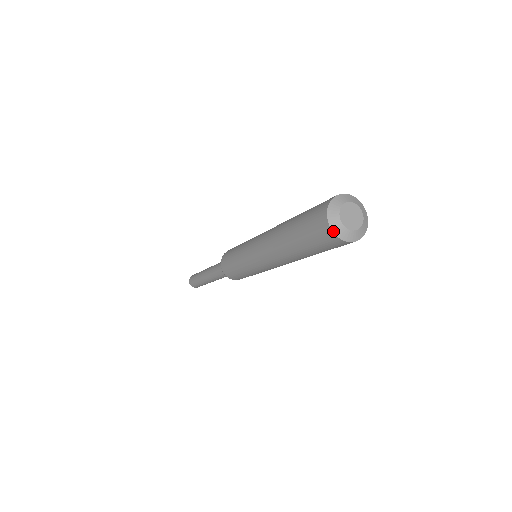
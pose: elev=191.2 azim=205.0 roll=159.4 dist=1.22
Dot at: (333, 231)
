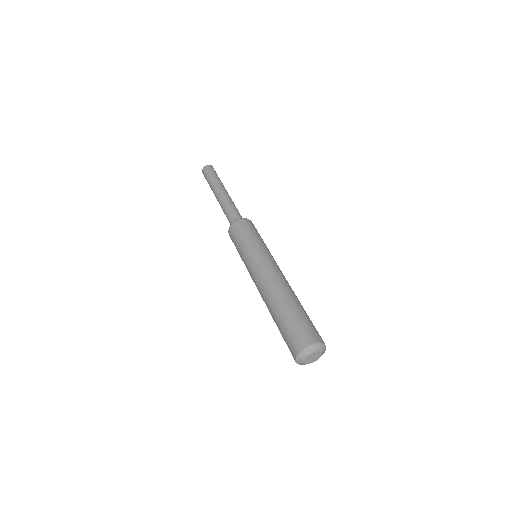
Dot at: occluded
